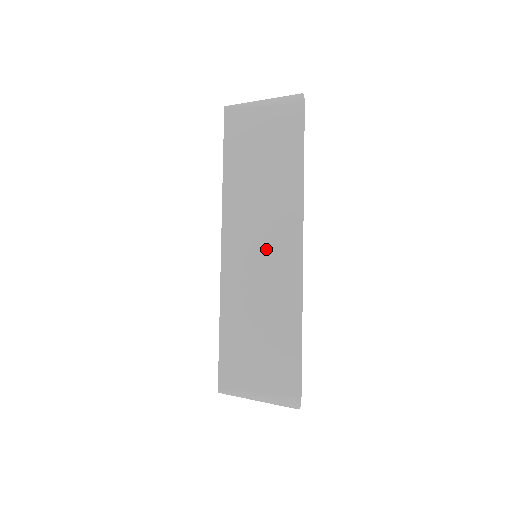
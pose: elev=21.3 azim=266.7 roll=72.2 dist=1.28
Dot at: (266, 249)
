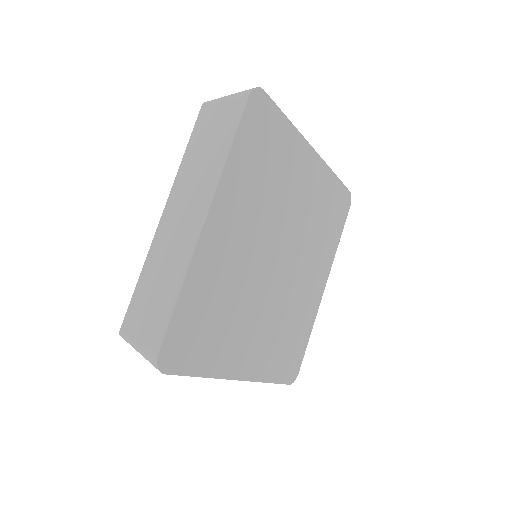
Dot at: (184, 219)
